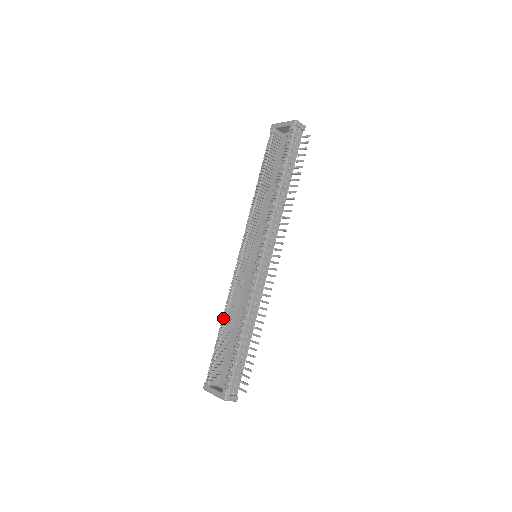
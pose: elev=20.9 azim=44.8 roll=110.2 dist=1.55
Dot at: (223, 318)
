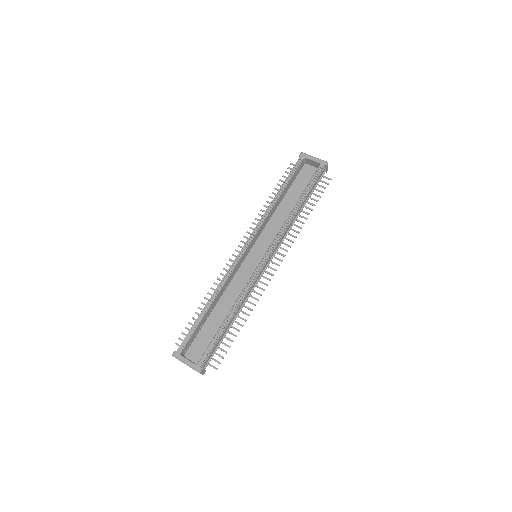
Dot at: (212, 298)
